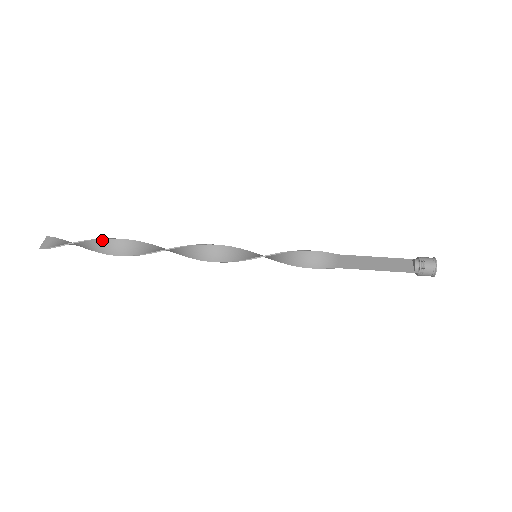
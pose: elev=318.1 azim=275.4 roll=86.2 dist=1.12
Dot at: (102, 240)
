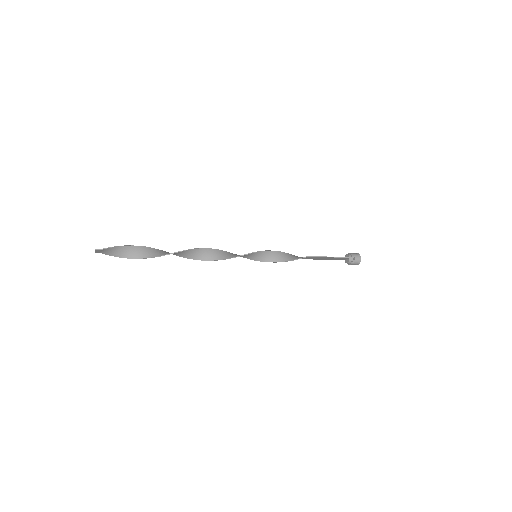
Dot at: (146, 248)
